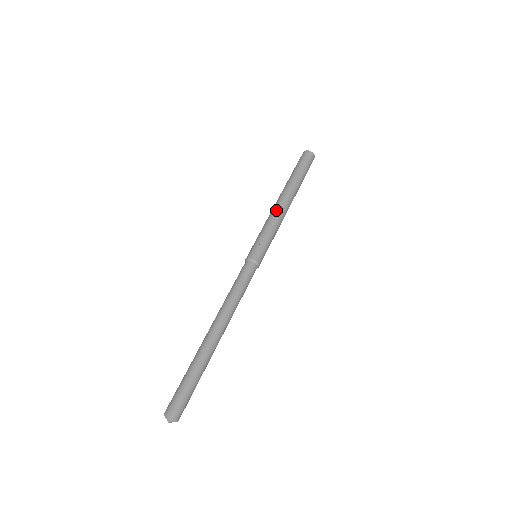
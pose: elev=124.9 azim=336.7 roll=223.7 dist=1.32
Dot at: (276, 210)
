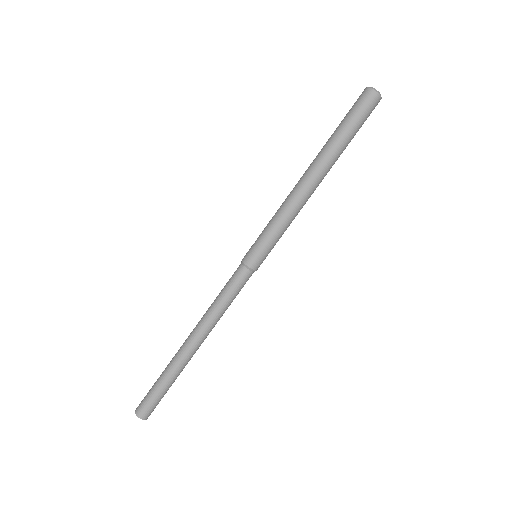
Dot at: (291, 194)
